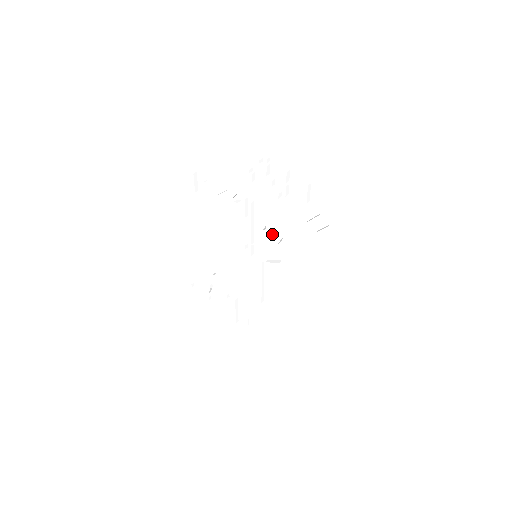
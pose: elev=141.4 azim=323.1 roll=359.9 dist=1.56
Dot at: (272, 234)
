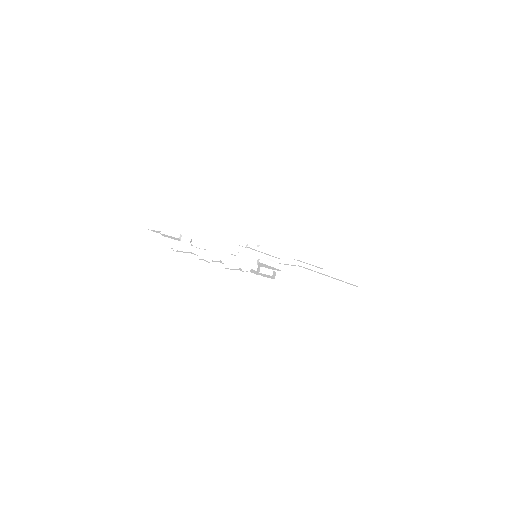
Dot at: occluded
